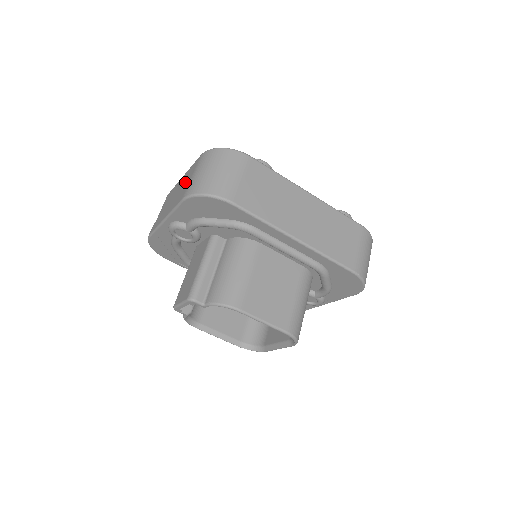
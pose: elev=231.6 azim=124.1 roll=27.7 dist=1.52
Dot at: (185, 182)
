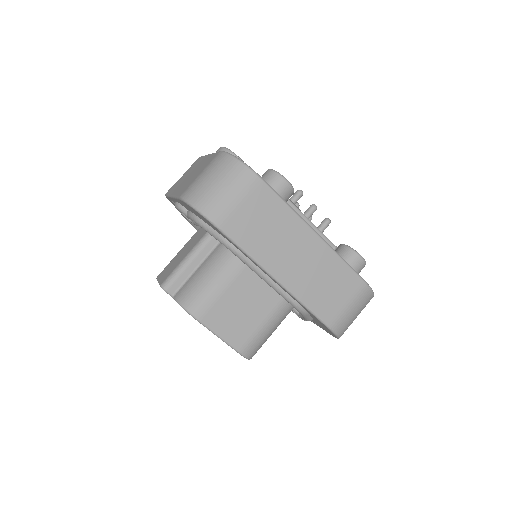
Dot at: (197, 172)
